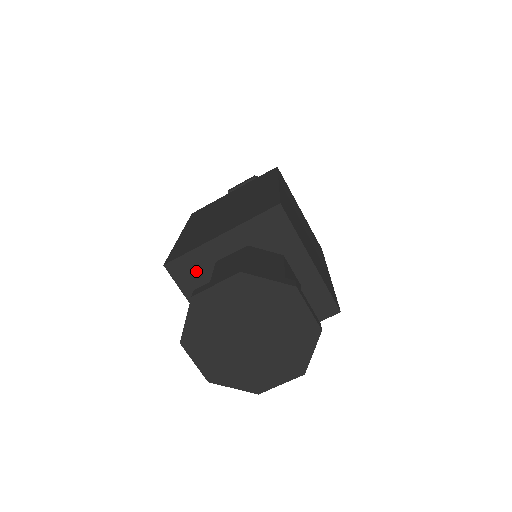
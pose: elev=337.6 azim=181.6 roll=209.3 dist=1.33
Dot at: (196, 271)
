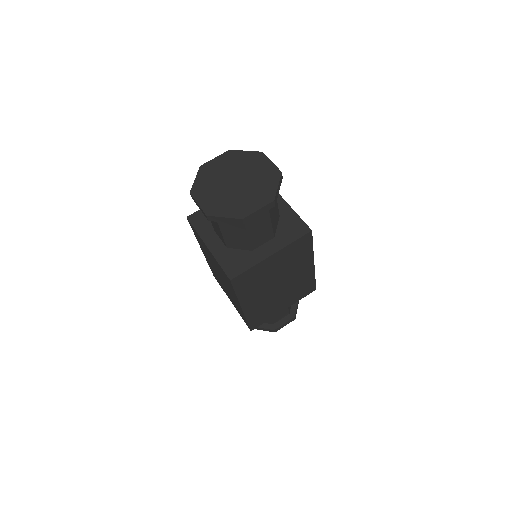
Dot at: occluded
